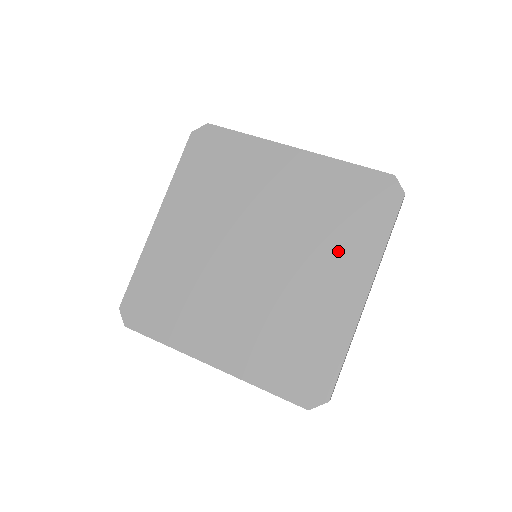
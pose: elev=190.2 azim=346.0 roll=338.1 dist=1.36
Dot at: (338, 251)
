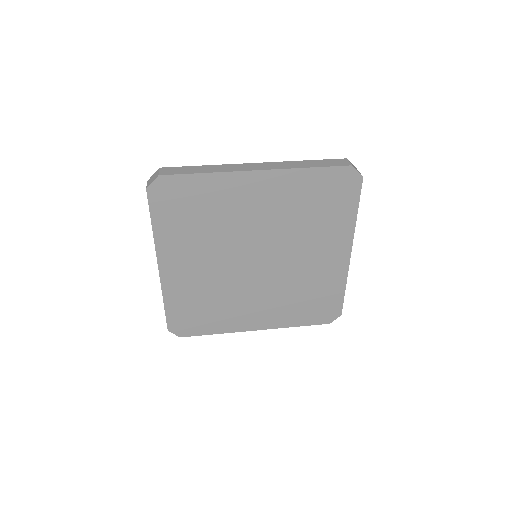
Dot at: (322, 235)
